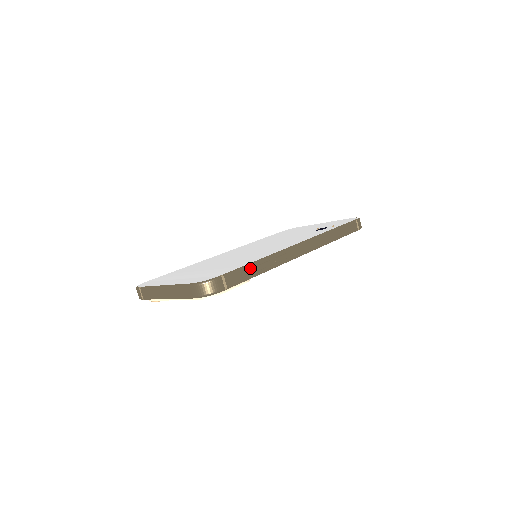
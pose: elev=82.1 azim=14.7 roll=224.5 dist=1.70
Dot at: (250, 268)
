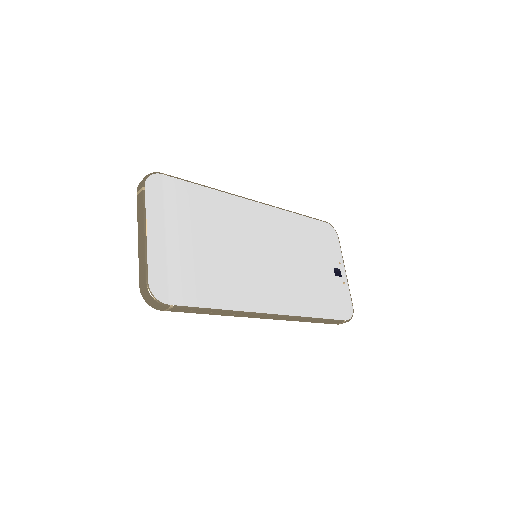
Dot at: (204, 311)
